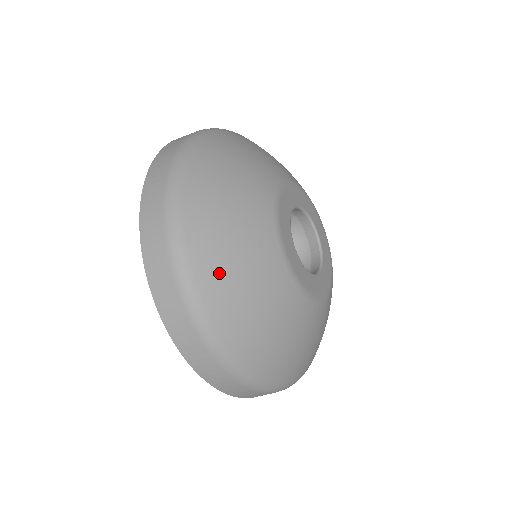
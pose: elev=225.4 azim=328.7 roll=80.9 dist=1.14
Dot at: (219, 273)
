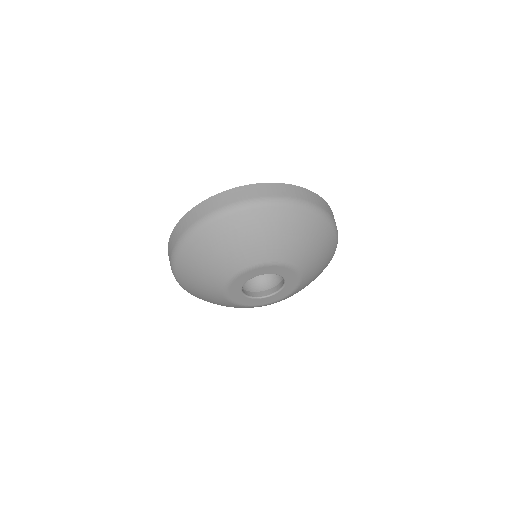
Dot at: occluded
